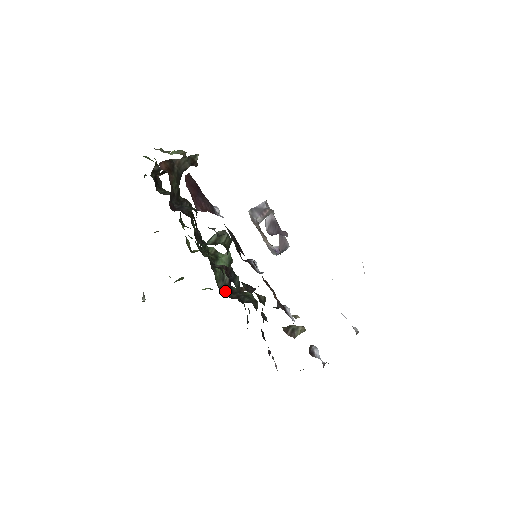
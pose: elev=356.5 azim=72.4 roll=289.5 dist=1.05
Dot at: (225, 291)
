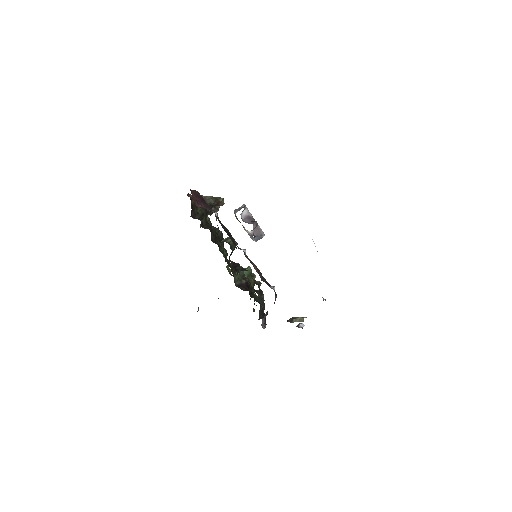
Dot at: (239, 286)
